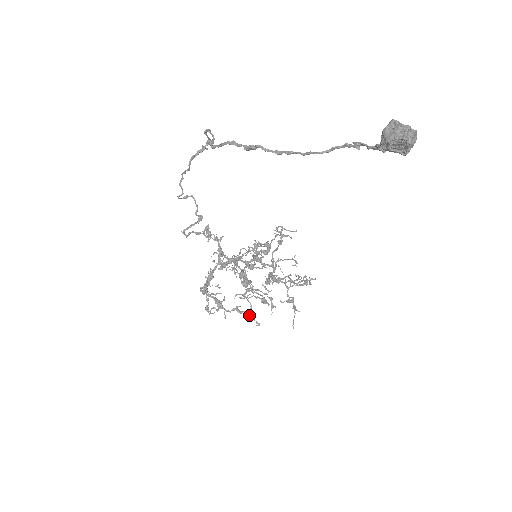
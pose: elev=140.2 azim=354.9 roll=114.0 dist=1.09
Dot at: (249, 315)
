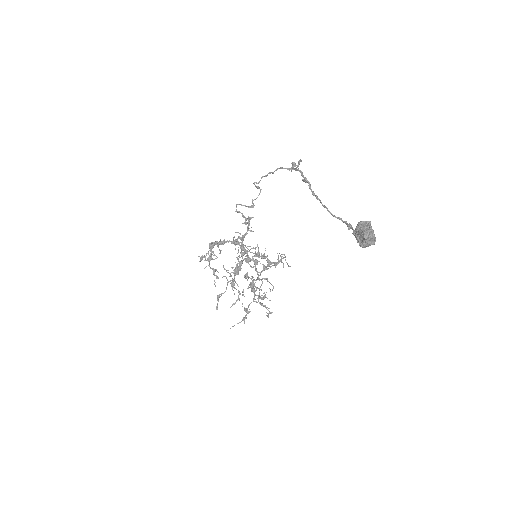
Dot at: (218, 296)
